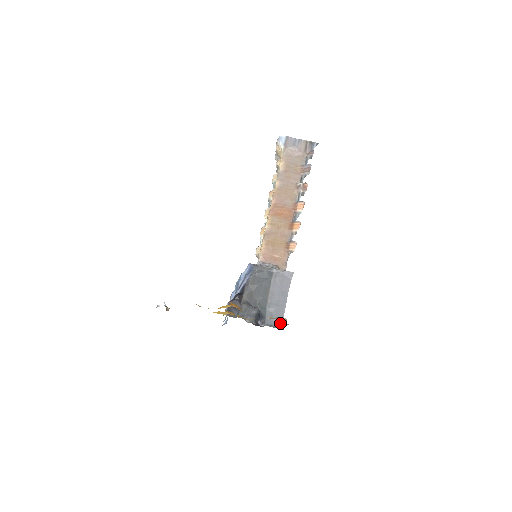
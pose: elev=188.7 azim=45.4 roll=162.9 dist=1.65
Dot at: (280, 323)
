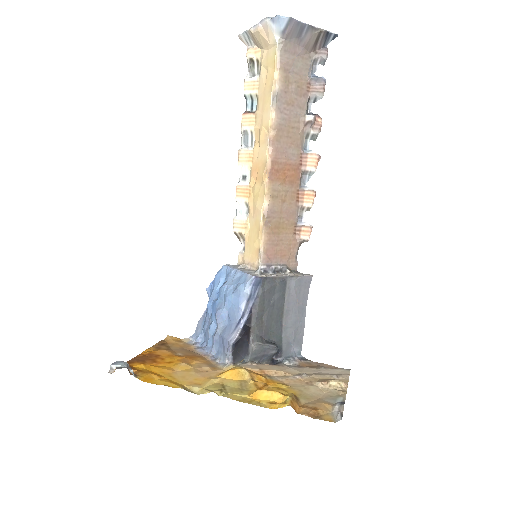
Dot at: (299, 350)
